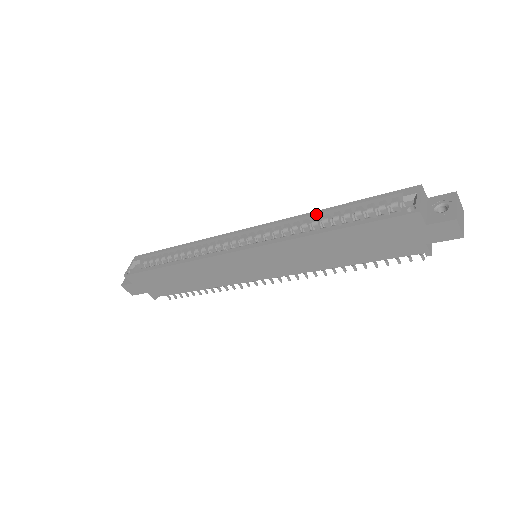
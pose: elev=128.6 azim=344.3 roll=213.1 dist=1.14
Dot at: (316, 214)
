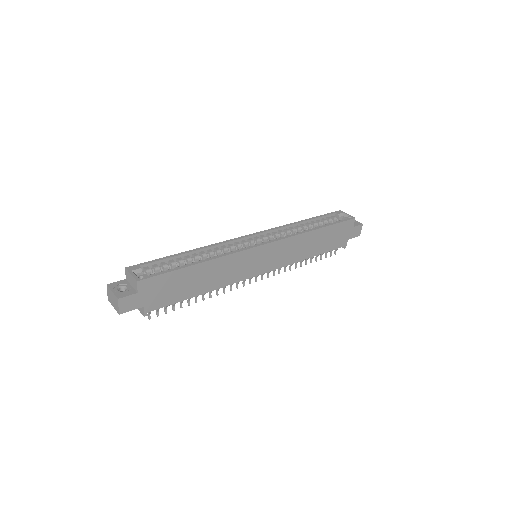
Dot at: (297, 223)
